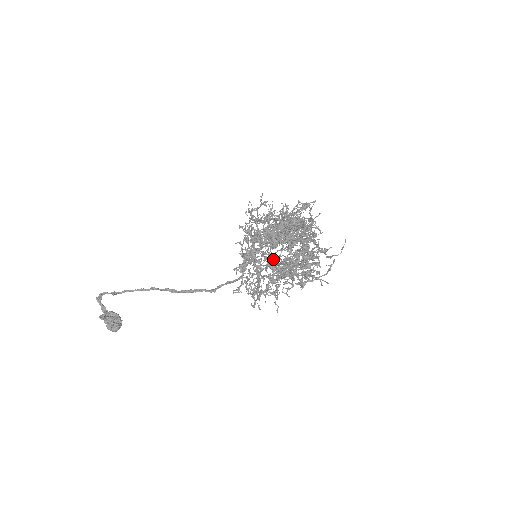
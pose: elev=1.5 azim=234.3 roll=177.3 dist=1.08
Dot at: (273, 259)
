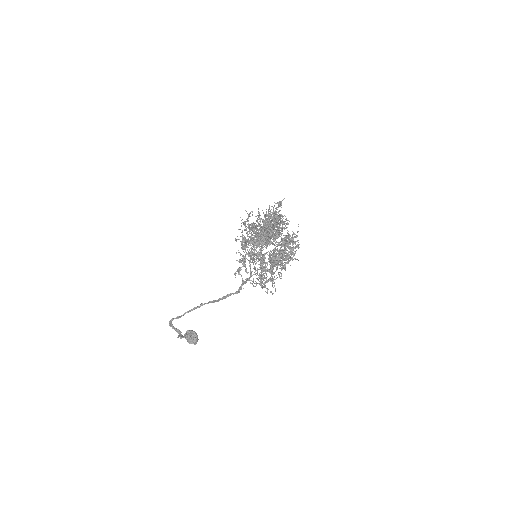
Dot at: (258, 257)
